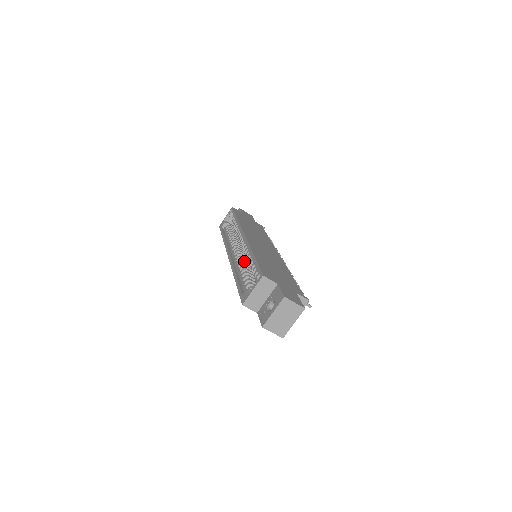
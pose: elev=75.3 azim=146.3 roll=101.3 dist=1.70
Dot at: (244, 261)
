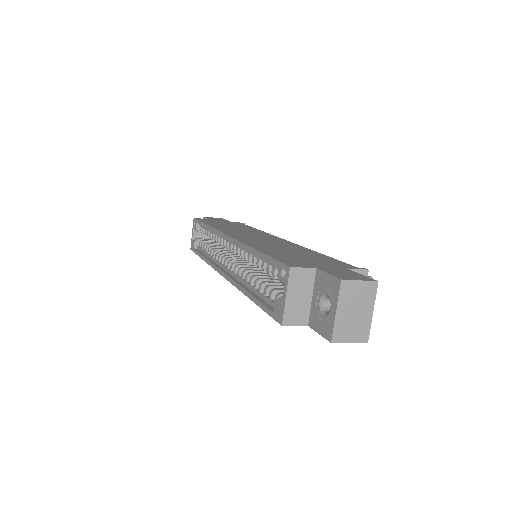
Dot at: (246, 268)
